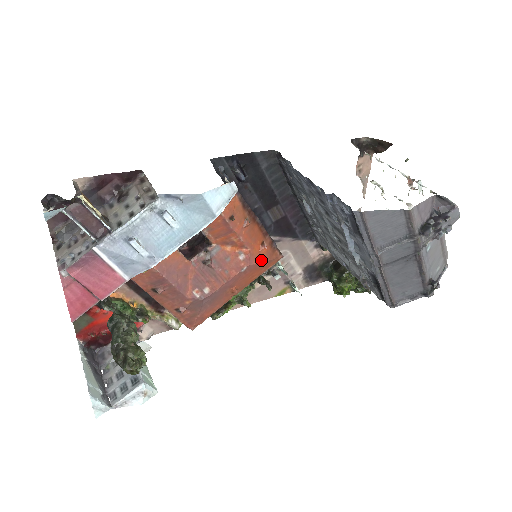
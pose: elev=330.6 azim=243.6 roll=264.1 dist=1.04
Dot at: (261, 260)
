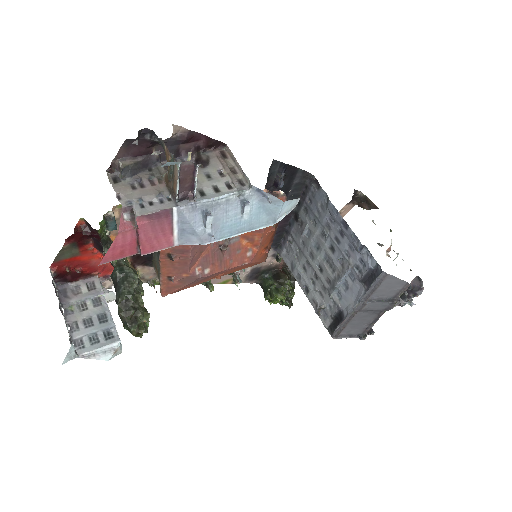
Dot at: (256, 260)
